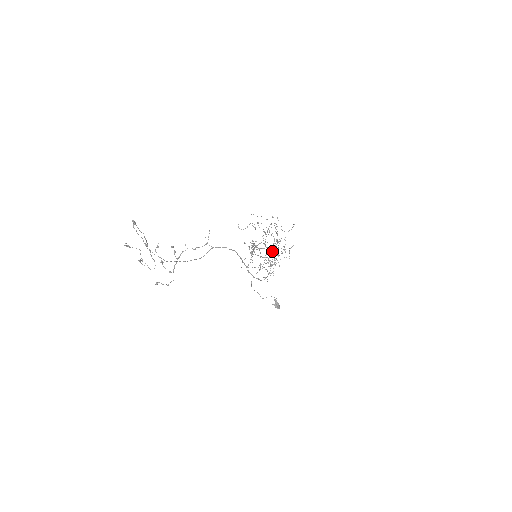
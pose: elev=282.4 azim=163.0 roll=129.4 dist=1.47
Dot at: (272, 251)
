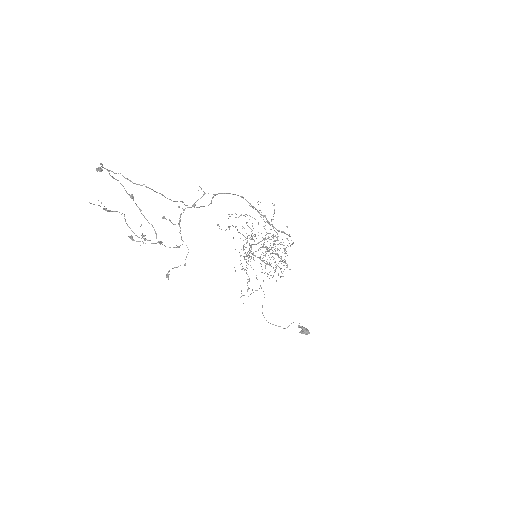
Dot at: (268, 248)
